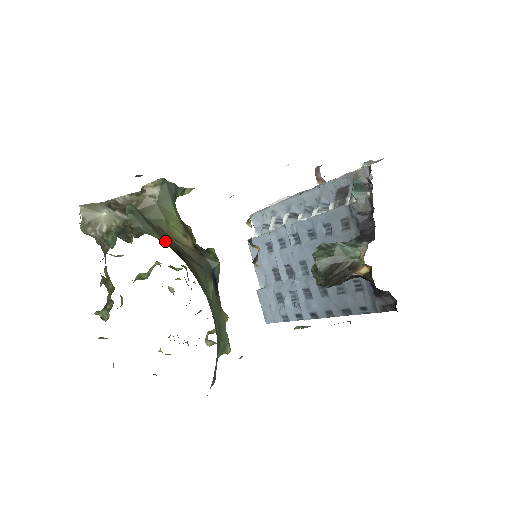
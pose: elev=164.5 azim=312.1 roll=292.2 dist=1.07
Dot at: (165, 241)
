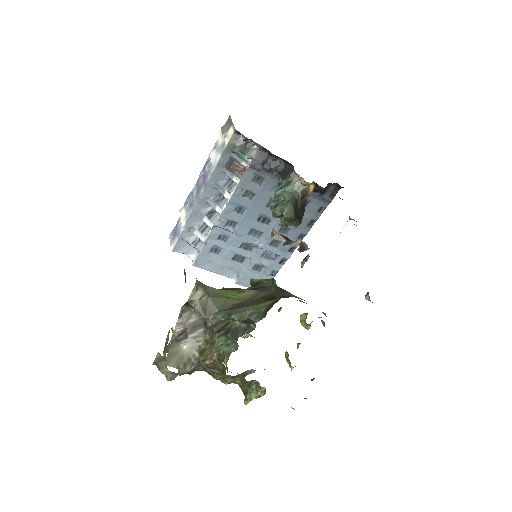
Dot at: (264, 302)
